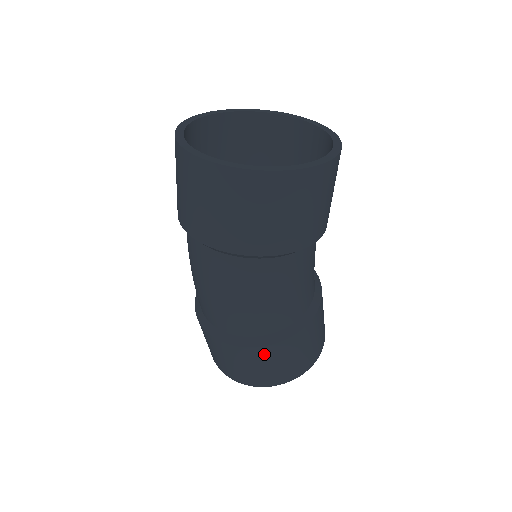
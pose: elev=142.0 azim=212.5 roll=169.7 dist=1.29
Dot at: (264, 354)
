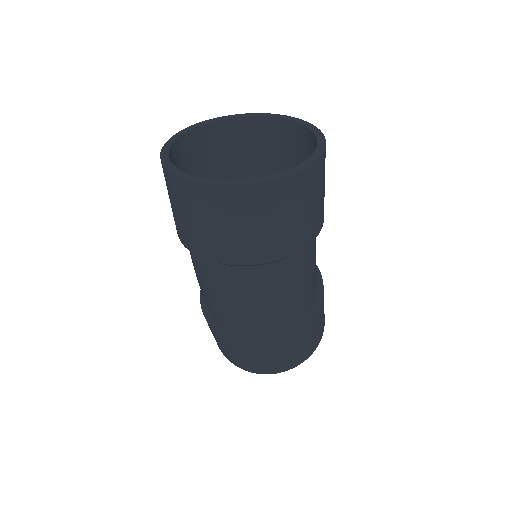
Dot at: (310, 329)
